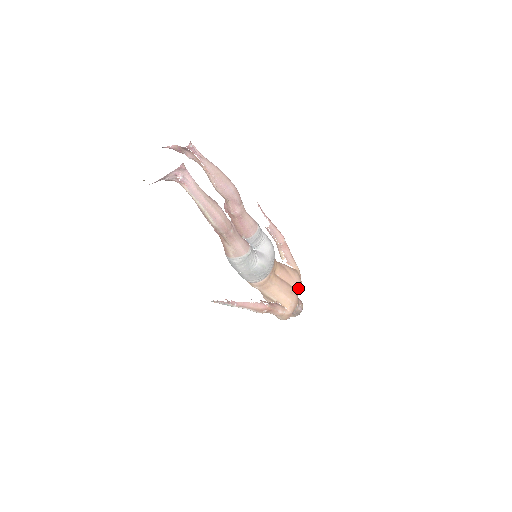
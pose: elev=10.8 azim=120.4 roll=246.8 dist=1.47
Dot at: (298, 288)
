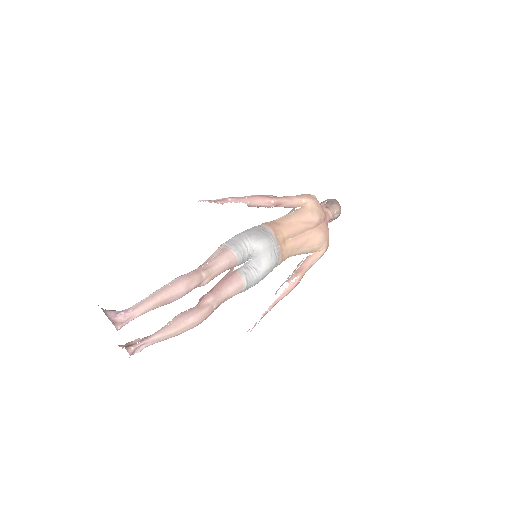
Dot at: (319, 222)
